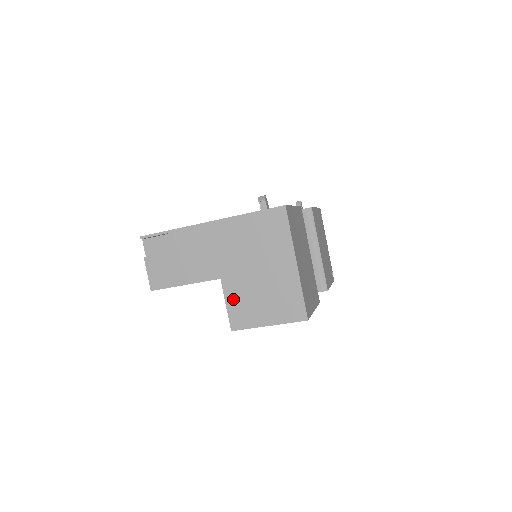
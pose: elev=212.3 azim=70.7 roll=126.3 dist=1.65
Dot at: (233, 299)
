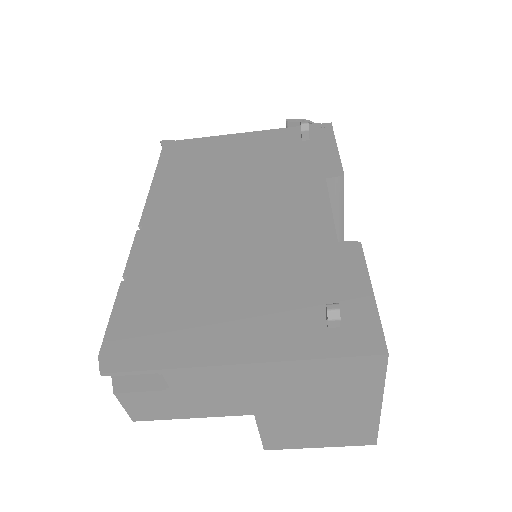
Dot at: (272, 430)
